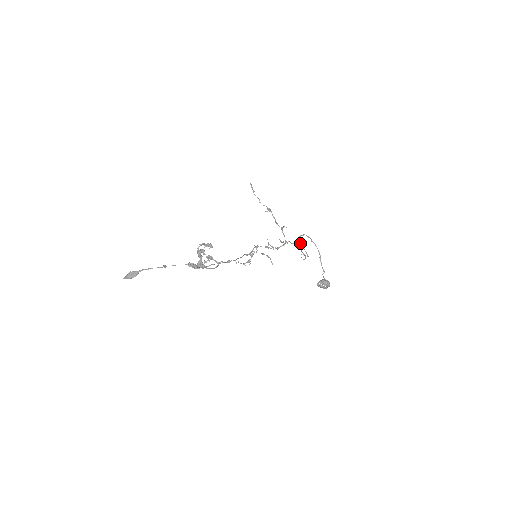
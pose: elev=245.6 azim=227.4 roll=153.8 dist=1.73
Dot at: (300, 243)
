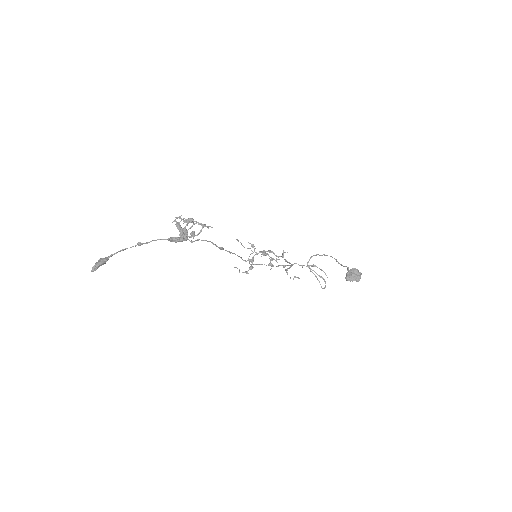
Dot at: (312, 272)
